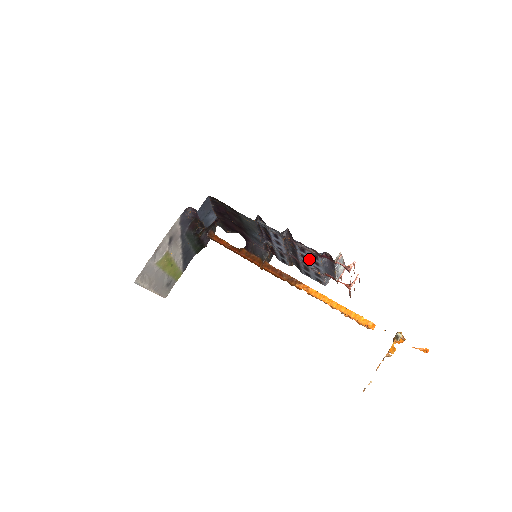
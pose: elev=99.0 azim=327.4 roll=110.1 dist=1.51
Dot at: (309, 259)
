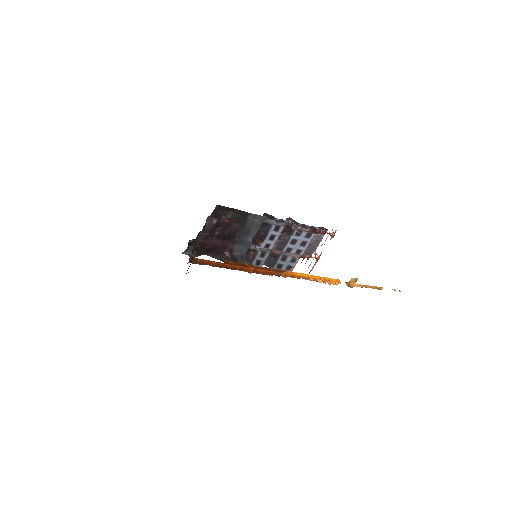
Dot at: (298, 242)
